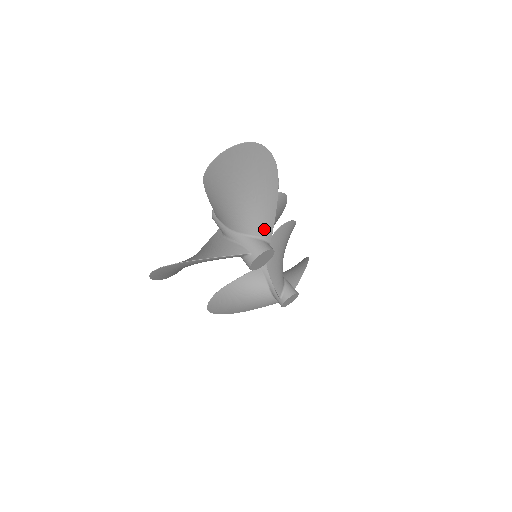
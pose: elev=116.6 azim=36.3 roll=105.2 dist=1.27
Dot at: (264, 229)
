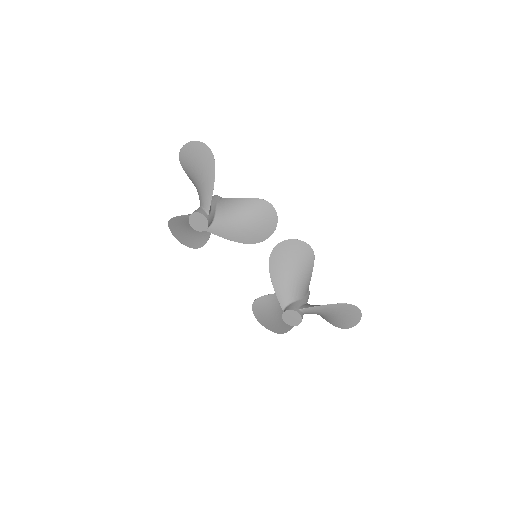
Dot at: (205, 202)
